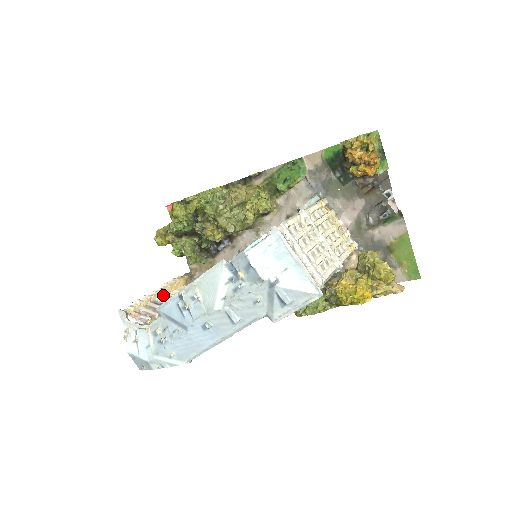
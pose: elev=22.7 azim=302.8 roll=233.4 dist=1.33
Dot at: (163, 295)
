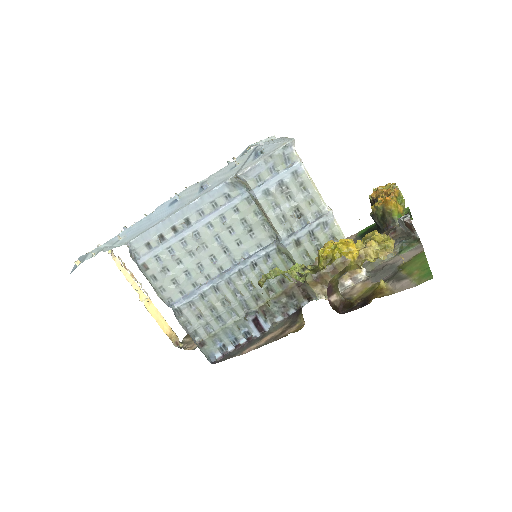
Dot at: (145, 301)
